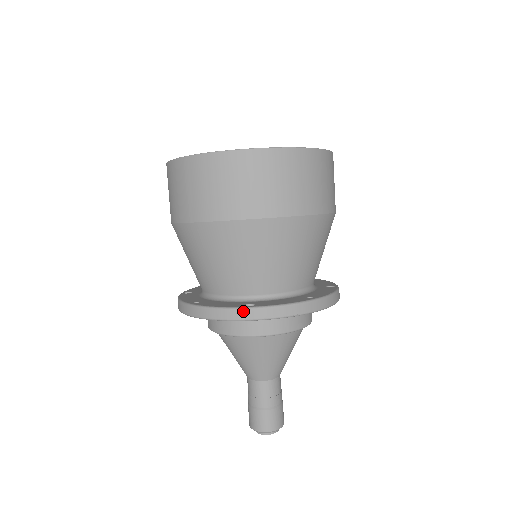
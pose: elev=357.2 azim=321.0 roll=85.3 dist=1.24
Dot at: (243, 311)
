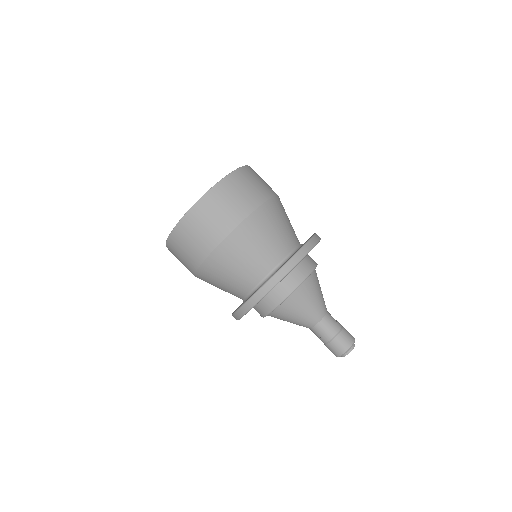
Dot at: (240, 310)
